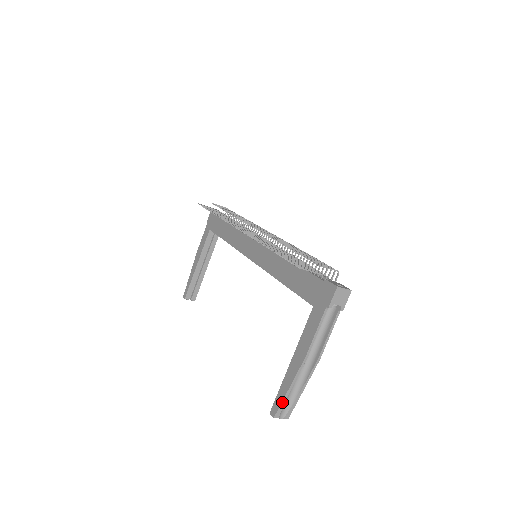
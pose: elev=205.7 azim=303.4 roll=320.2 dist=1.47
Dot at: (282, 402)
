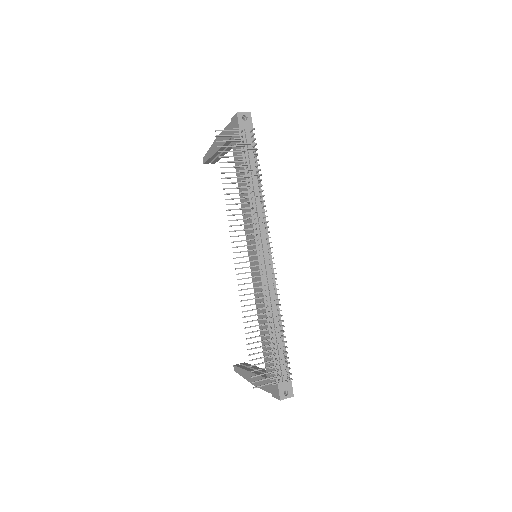
Dot at: (239, 374)
